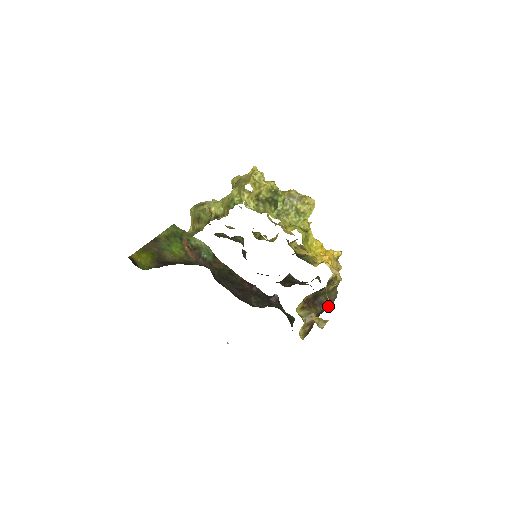
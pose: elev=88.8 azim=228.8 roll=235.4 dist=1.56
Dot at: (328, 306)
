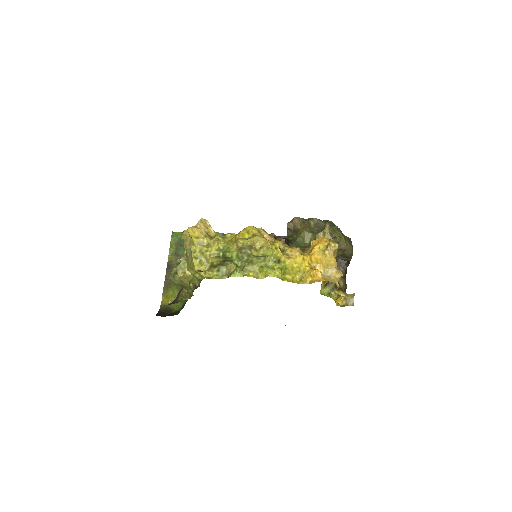
Dot at: (349, 260)
